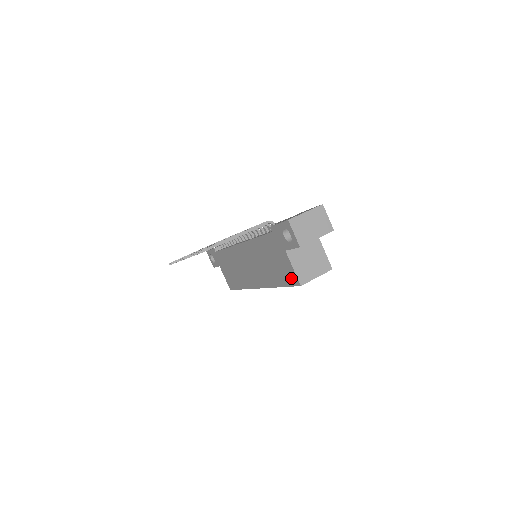
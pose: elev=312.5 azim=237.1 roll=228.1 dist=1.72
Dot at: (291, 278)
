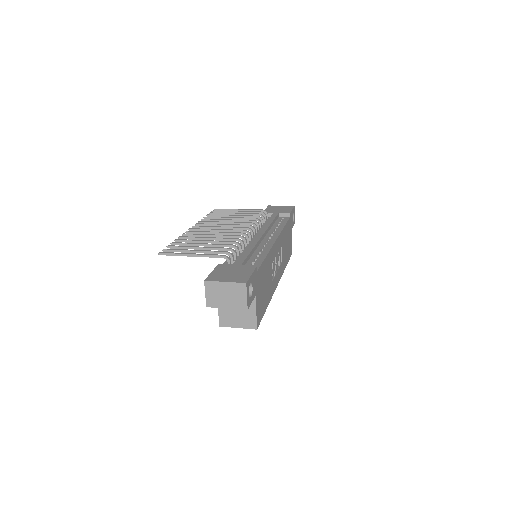
Dot at: occluded
